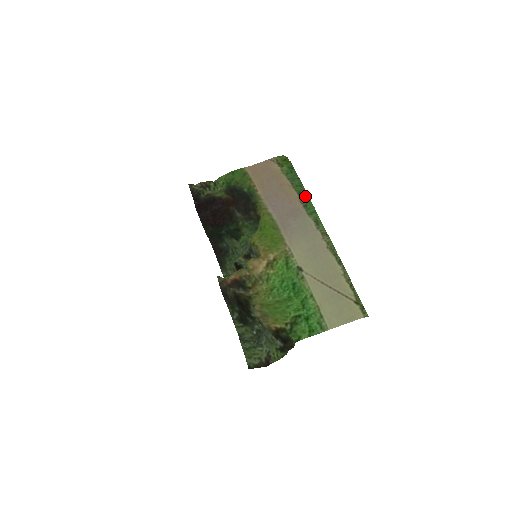
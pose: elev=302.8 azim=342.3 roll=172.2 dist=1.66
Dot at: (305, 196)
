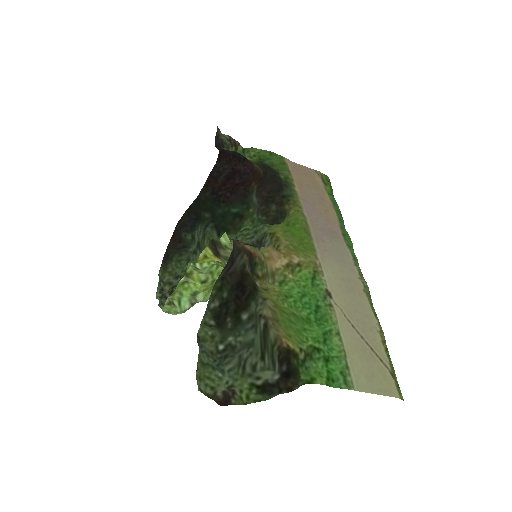
Dot at: (344, 226)
